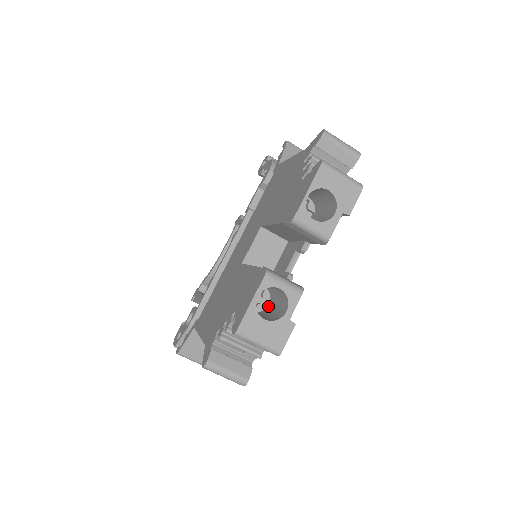
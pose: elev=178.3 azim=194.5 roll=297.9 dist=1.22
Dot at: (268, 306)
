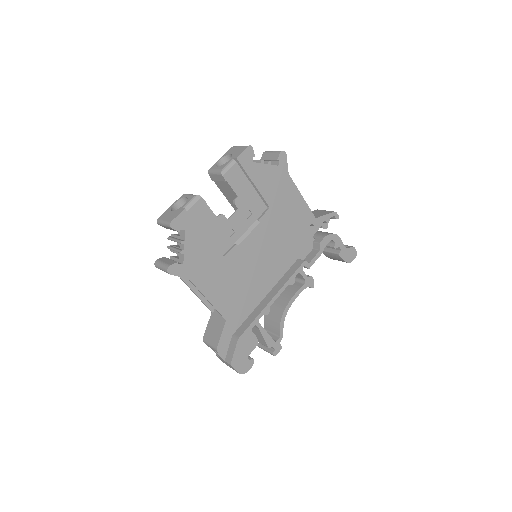
Dot at: occluded
